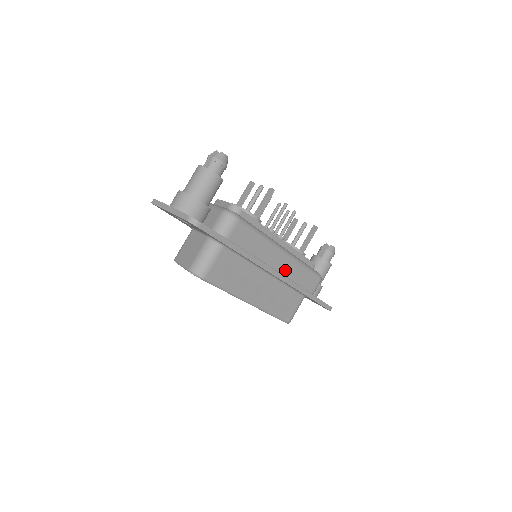
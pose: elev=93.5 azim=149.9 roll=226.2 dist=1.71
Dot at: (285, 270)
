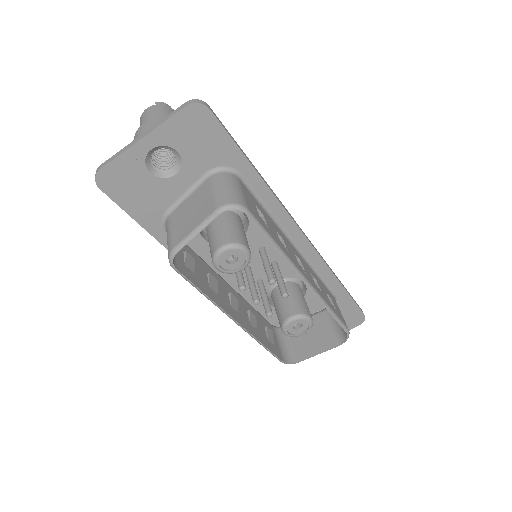
Dot at: occluded
